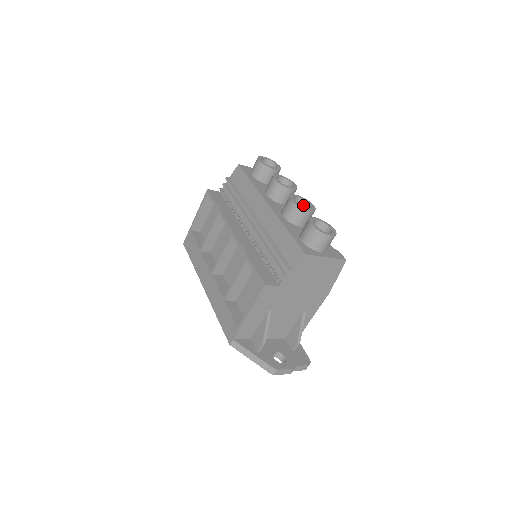
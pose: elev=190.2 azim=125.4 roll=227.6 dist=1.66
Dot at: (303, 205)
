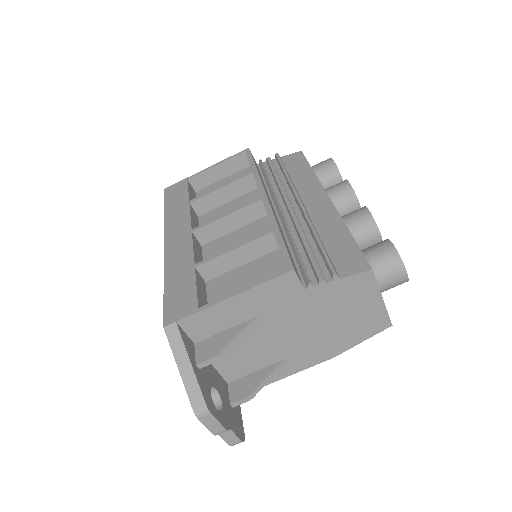
Dot at: occluded
